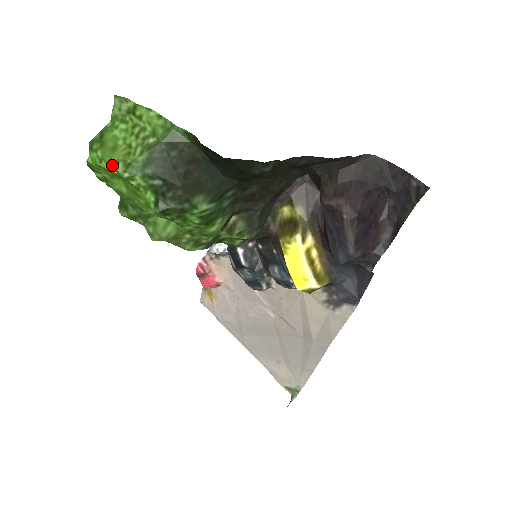
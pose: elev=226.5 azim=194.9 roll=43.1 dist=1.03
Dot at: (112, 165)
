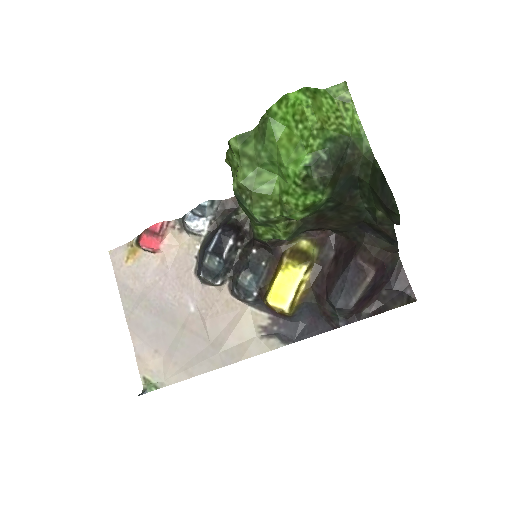
Dot at: (315, 117)
